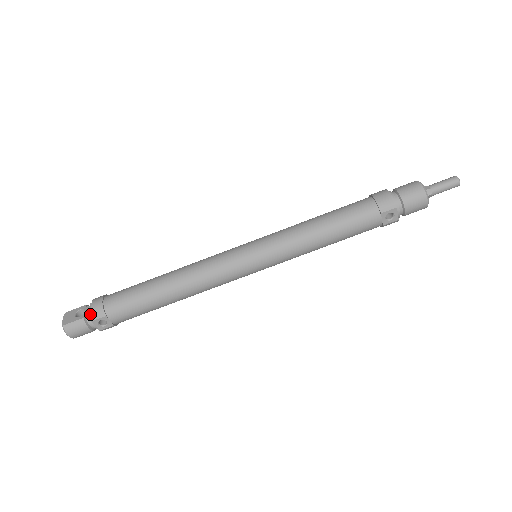
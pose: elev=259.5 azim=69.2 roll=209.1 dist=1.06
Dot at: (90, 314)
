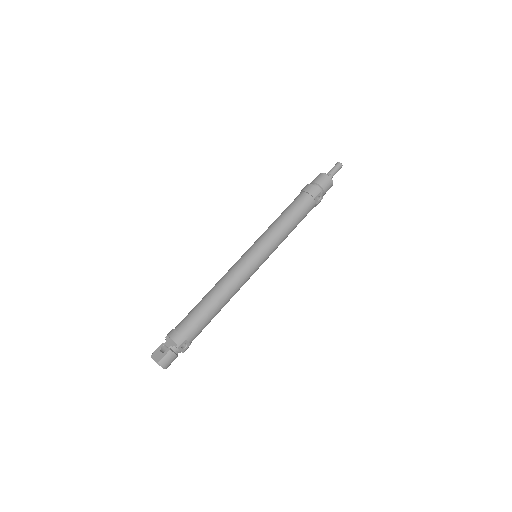
Dot at: (173, 345)
